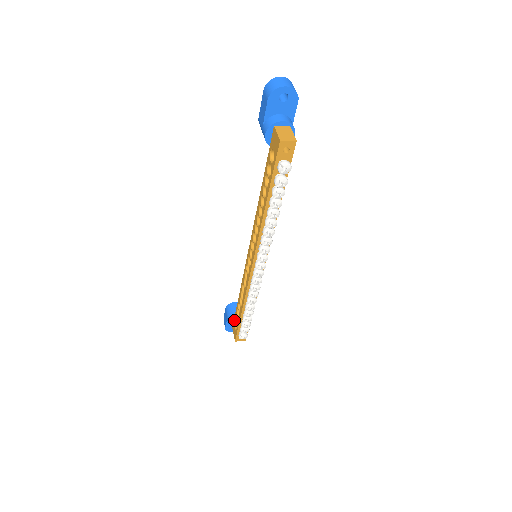
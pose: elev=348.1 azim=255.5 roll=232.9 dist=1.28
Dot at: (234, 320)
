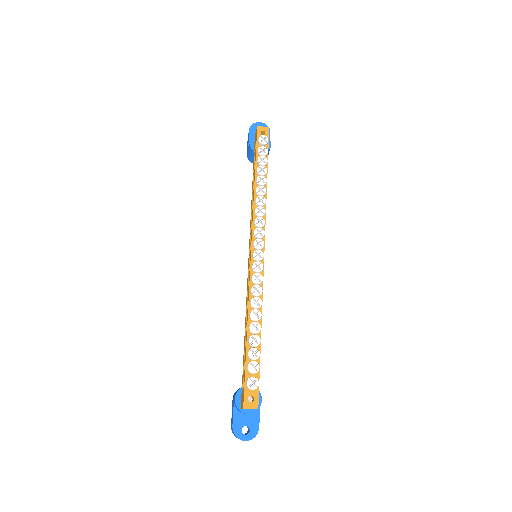
Dot at: (242, 385)
